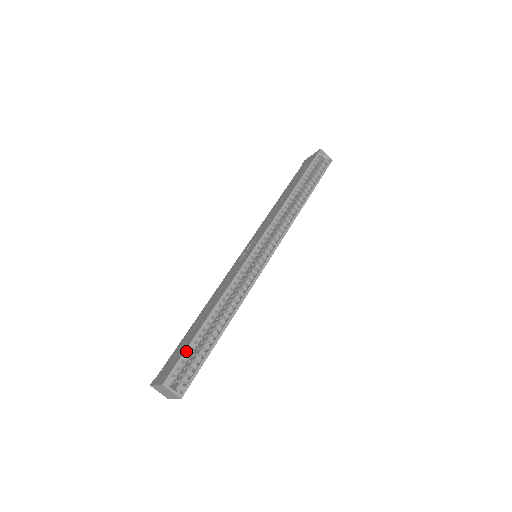
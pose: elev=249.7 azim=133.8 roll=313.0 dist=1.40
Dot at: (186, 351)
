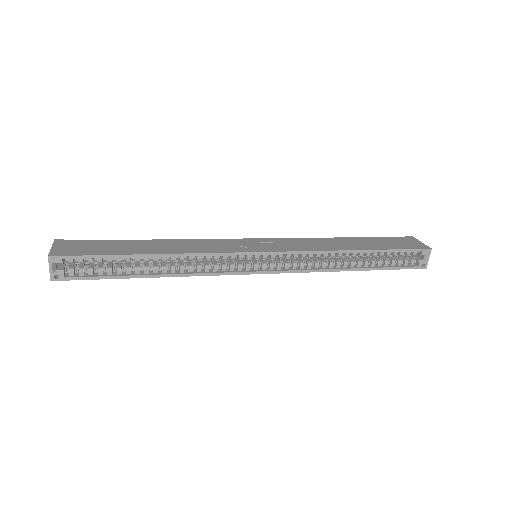
Dot at: (97, 256)
